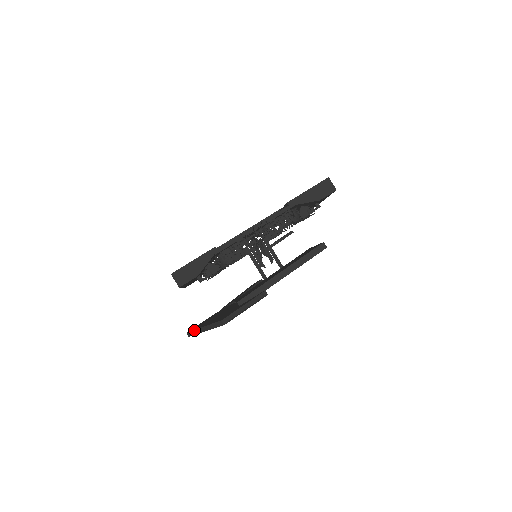
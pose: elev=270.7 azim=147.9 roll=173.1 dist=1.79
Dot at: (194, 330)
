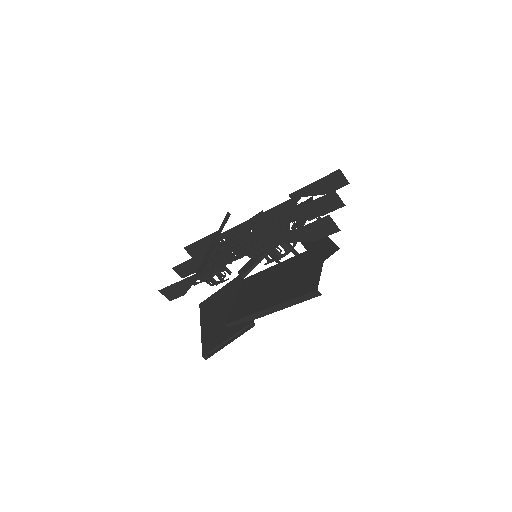
Dot at: (200, 316)
